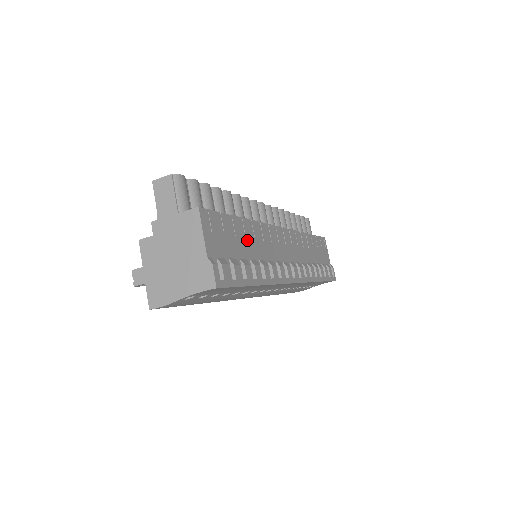
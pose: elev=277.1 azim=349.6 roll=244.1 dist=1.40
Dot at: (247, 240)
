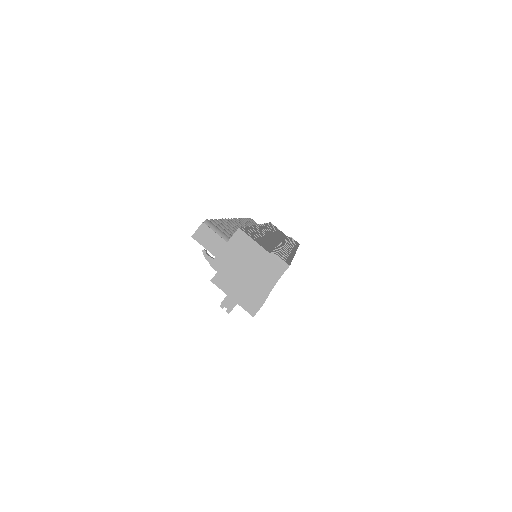
Dot at: (263, 237)
